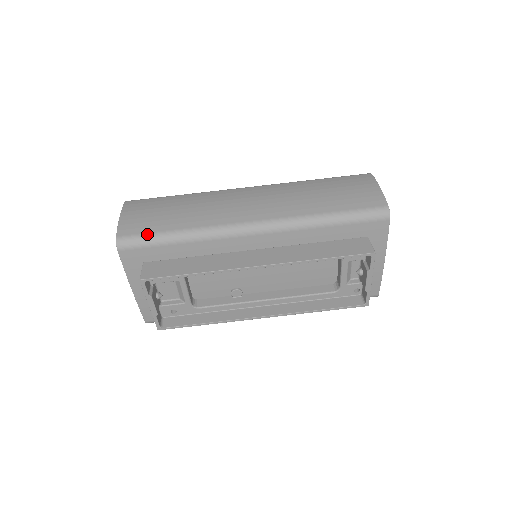
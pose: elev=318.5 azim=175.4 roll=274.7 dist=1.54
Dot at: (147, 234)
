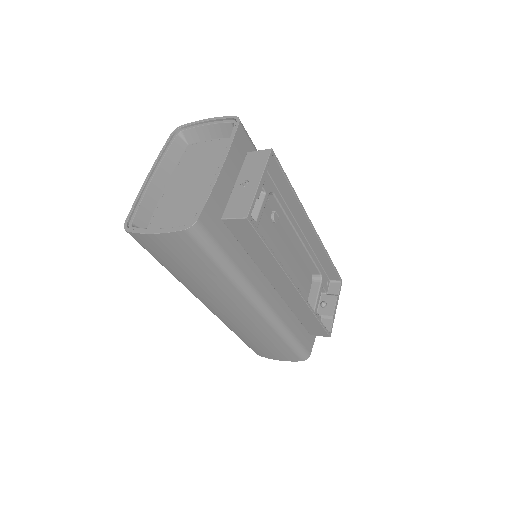
Dot at: occluded
